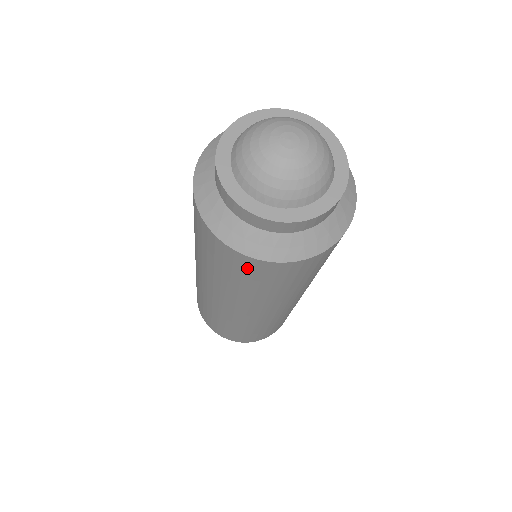
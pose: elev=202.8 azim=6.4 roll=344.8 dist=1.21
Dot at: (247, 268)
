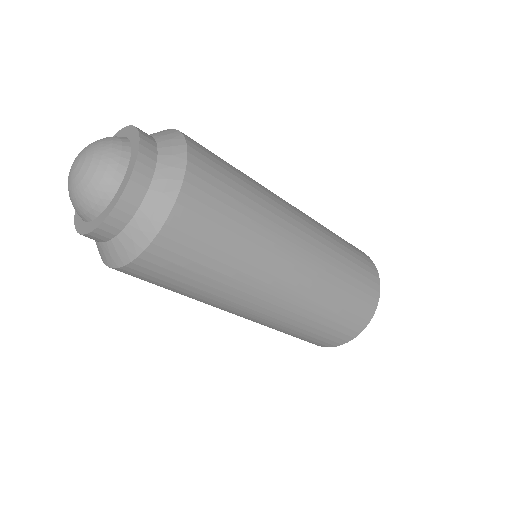
Dot at: (164, 265)
